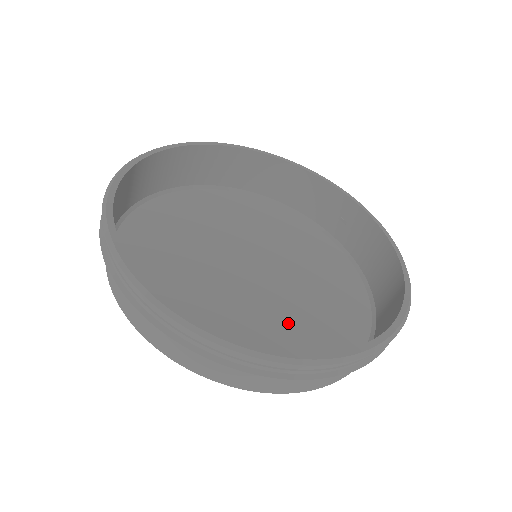
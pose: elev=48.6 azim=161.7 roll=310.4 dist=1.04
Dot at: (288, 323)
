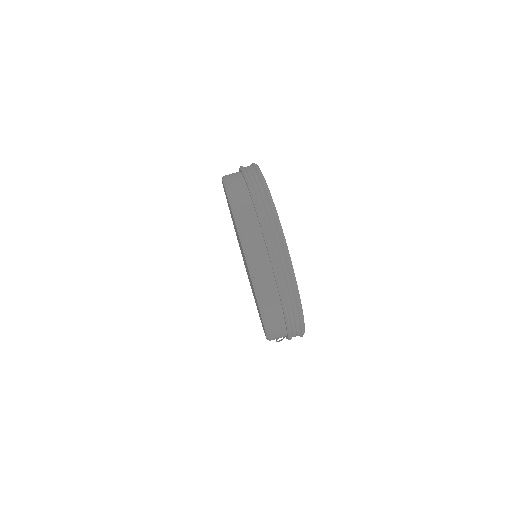
Dot at: occluded
